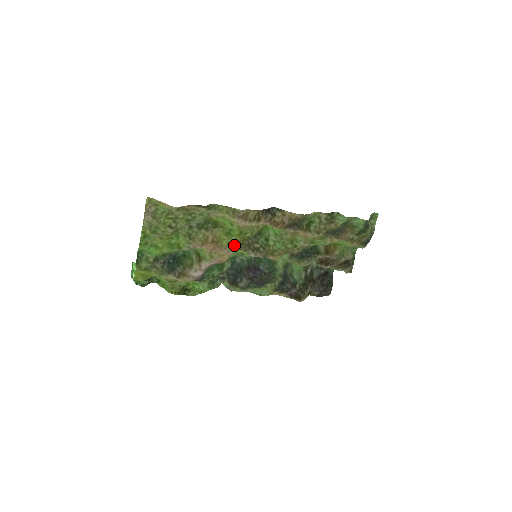
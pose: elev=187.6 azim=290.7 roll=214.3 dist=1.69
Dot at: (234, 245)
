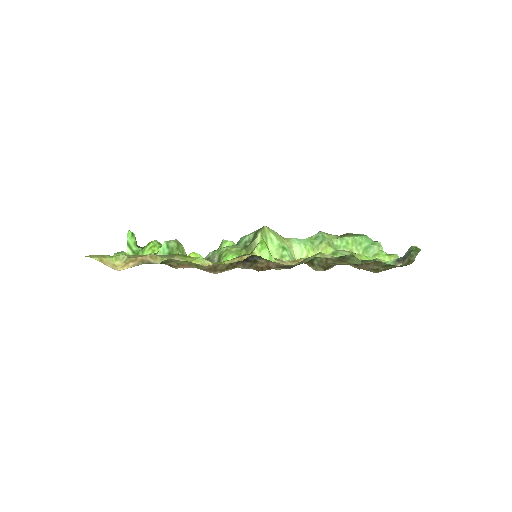
Dot at: occluded
